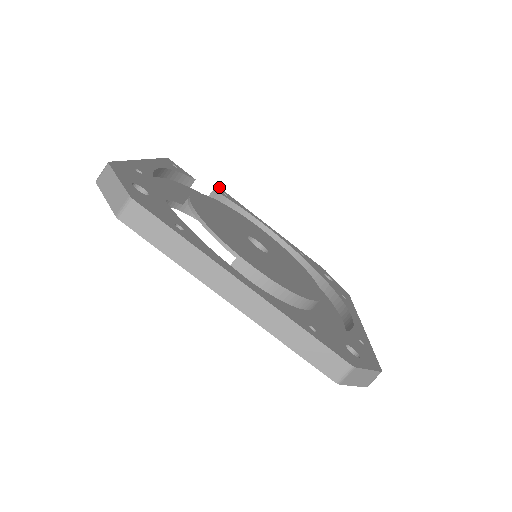
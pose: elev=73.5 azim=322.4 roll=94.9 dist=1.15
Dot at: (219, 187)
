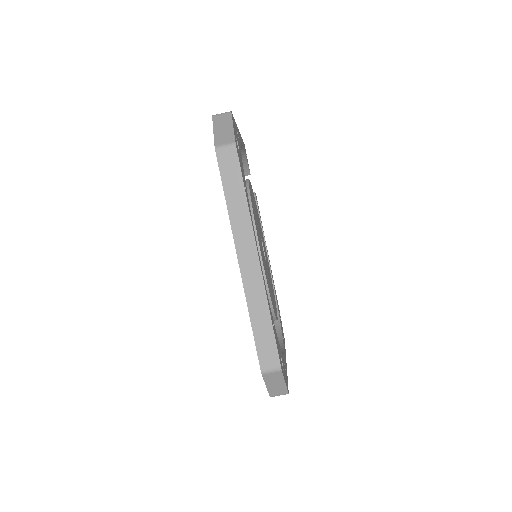
Dot at: occluded
